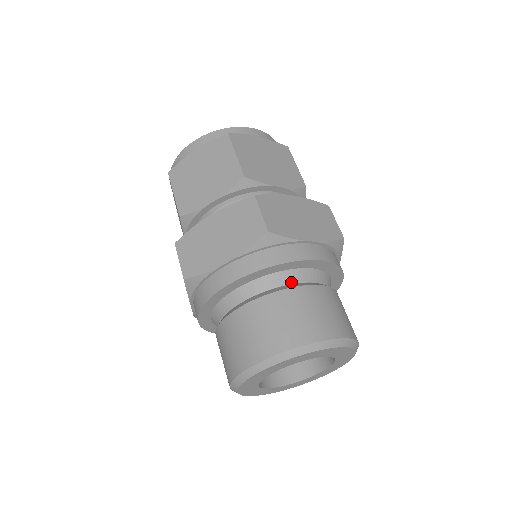
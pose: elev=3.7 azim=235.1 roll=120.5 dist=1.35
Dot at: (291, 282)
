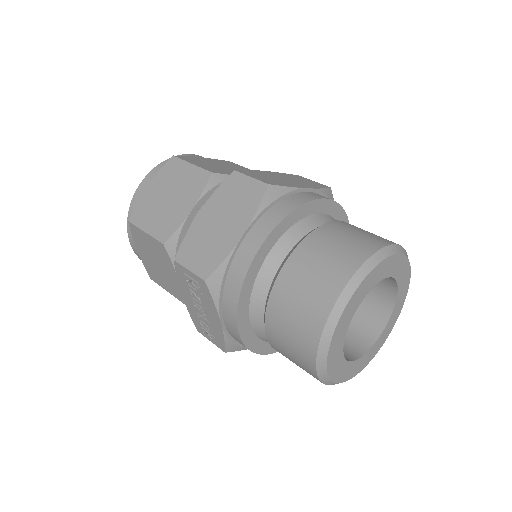
Dot at: occluded
